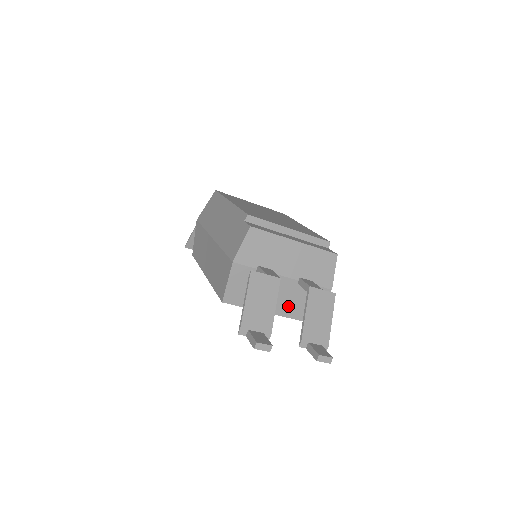
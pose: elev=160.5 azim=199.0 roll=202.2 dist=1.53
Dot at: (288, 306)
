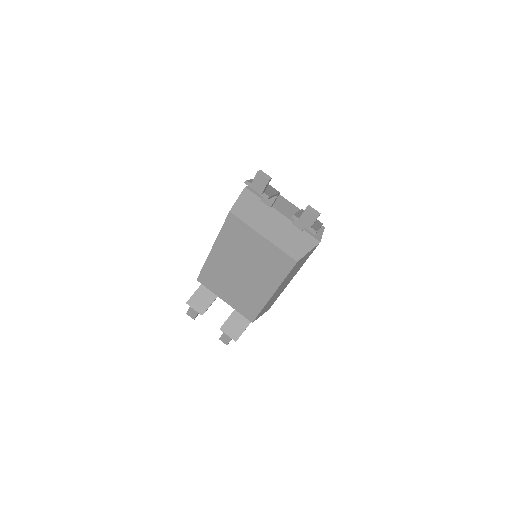
Dot at: (282, 239)
